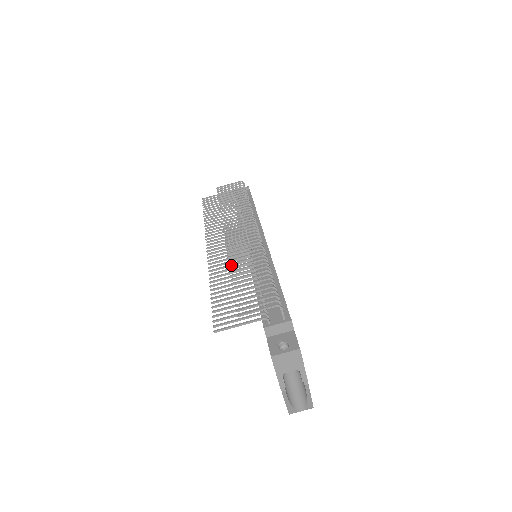
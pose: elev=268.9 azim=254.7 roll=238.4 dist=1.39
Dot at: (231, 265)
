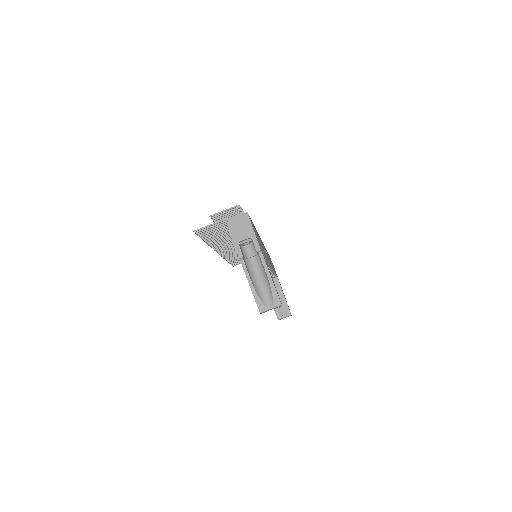
Dot at: (227, 240)
